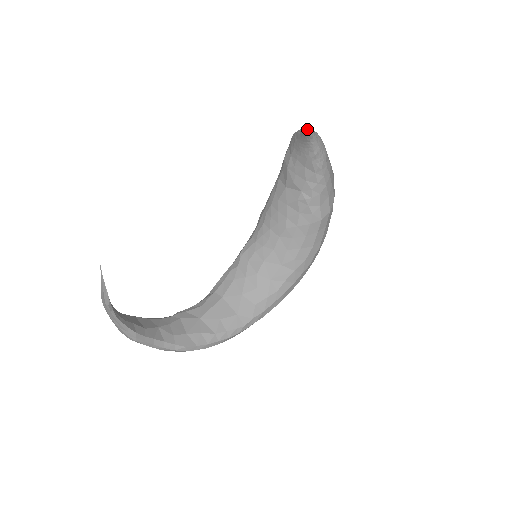
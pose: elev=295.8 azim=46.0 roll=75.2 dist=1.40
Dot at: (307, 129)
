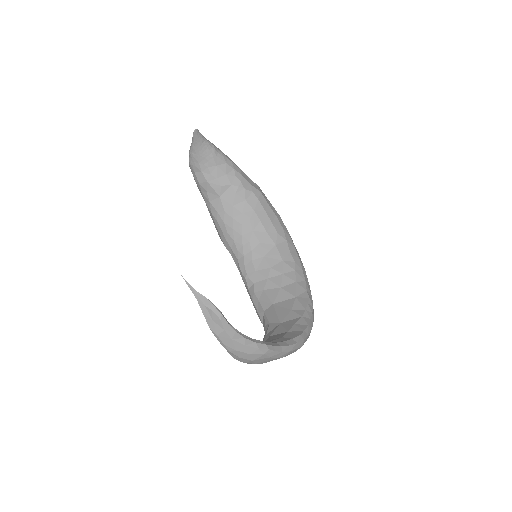
Dot at: (195, 130)
